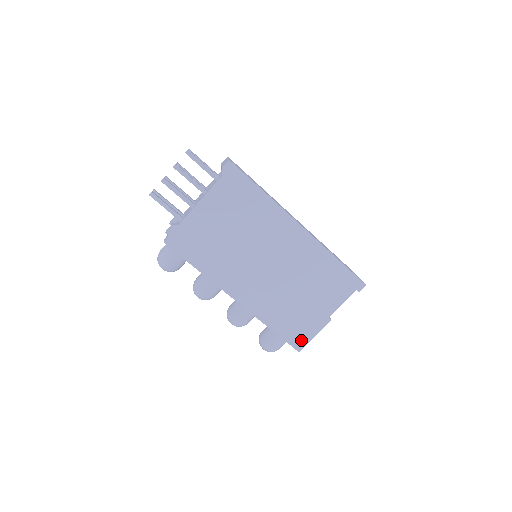
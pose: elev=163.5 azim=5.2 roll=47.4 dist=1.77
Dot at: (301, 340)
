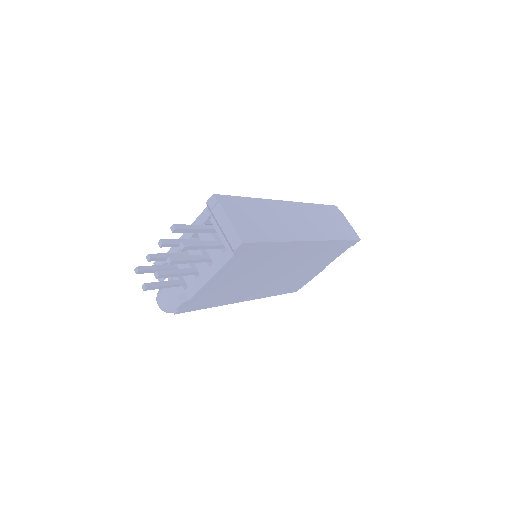
Dot at: (299, 287)
